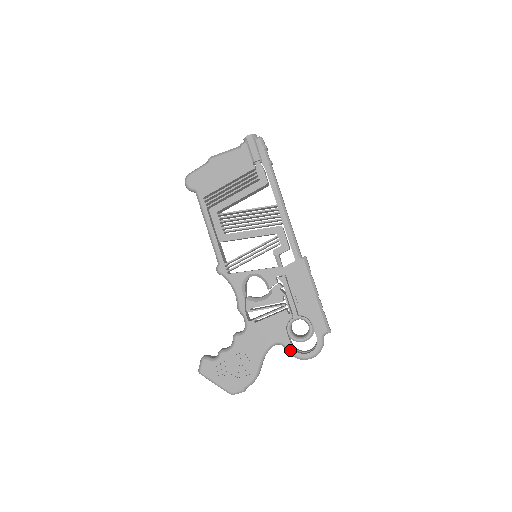
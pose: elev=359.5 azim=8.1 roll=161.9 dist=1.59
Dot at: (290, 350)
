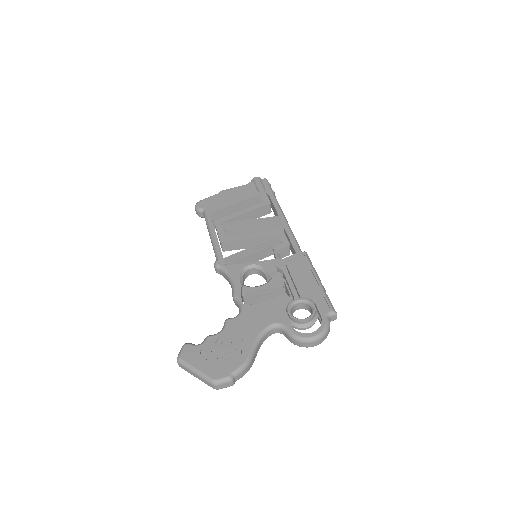
Dot at: (290, 330)
